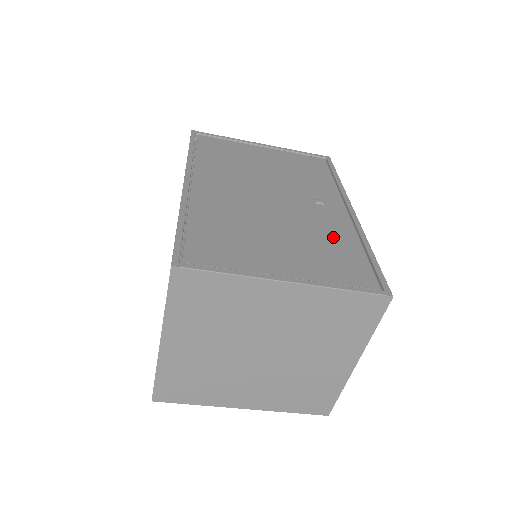
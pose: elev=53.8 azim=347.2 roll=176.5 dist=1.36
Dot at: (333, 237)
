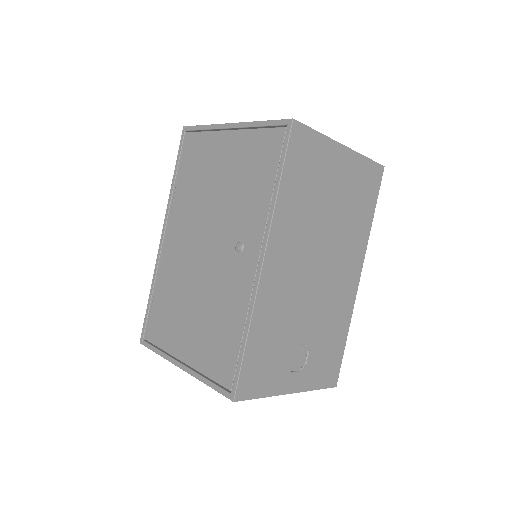
Dot at: (227, 312)
